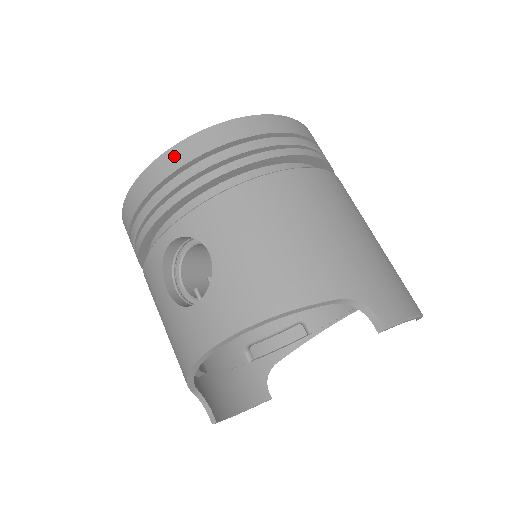
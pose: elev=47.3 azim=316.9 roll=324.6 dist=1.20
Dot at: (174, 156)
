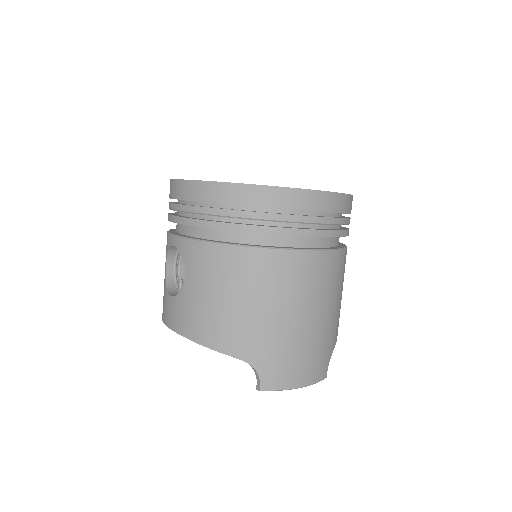
Dot at: (196, 189)
